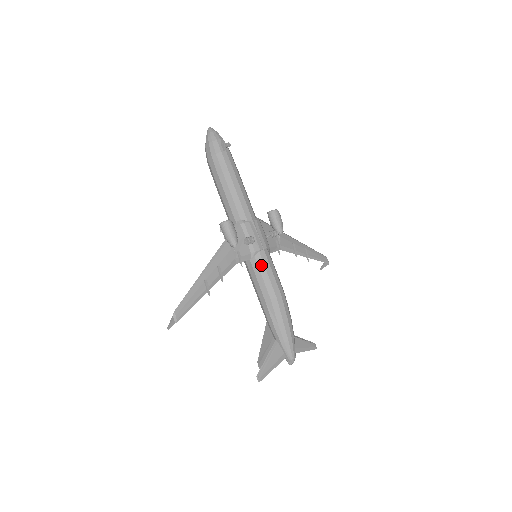
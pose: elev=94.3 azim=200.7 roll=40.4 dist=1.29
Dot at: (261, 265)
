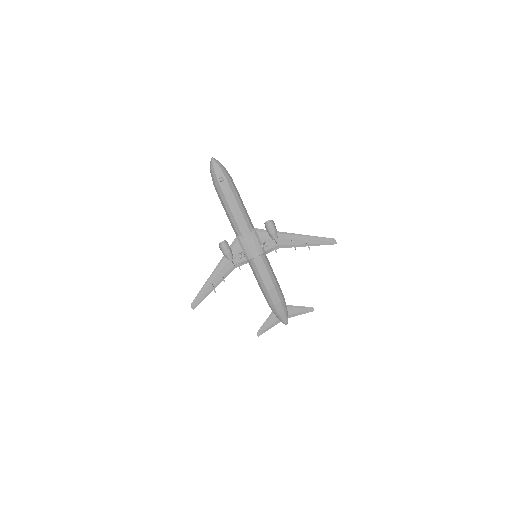
Dot at: (255, 268)
